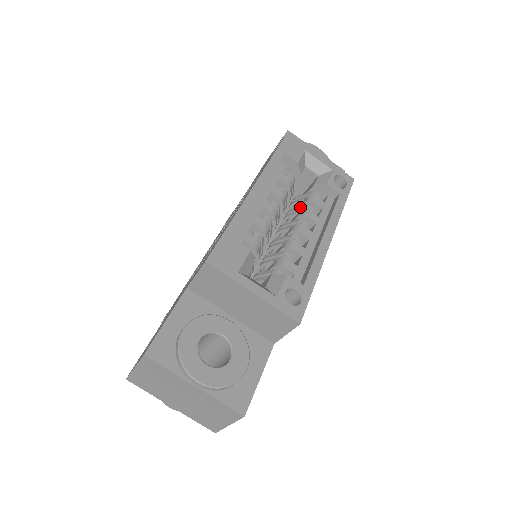
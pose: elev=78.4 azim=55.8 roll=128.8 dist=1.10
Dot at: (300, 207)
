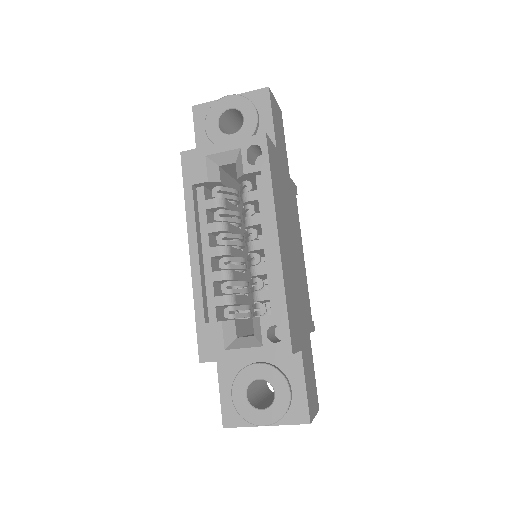
Dot at: (244, 210)
